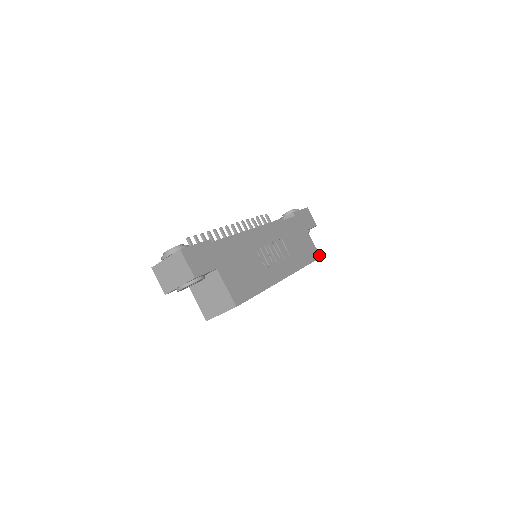
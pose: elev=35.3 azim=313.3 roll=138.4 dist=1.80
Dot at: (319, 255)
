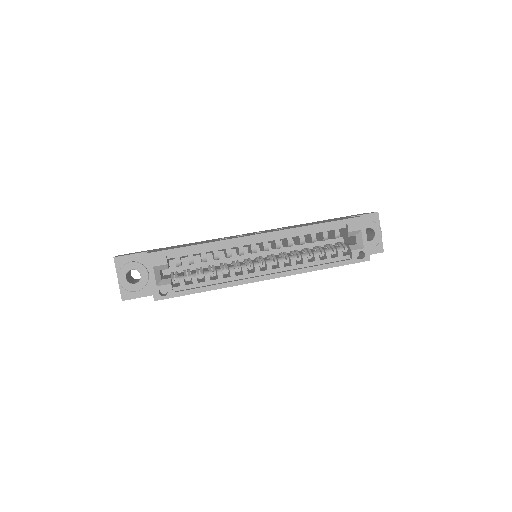
Dot at: (360, 216)
